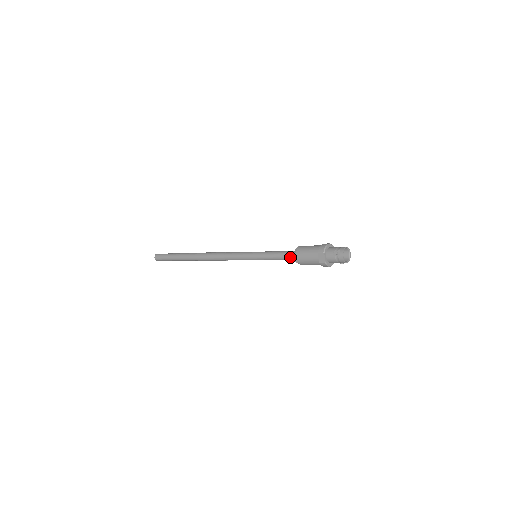
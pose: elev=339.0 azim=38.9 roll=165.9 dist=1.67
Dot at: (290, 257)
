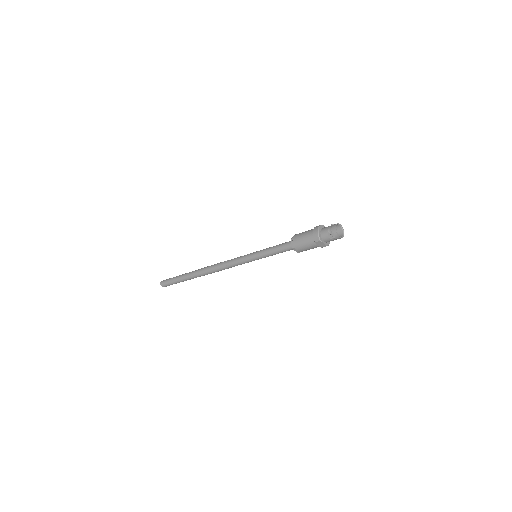
Dot at: (289, 250)
